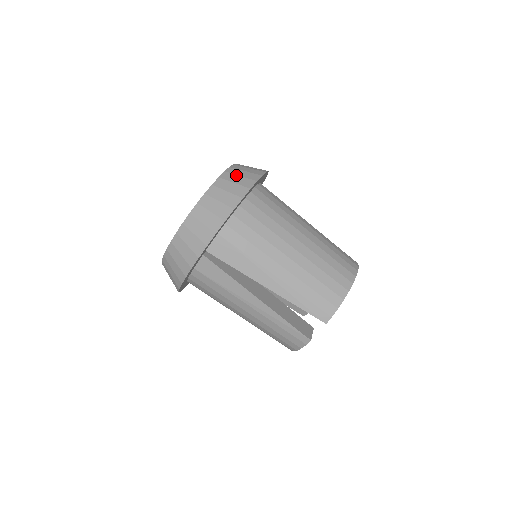
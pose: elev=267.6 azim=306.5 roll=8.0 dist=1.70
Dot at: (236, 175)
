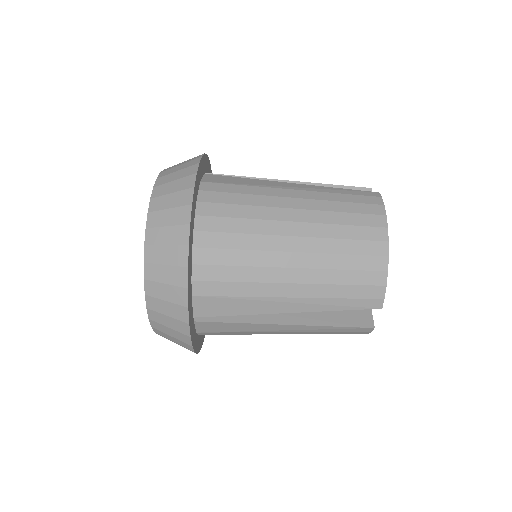
Dot at: (163, 210)
